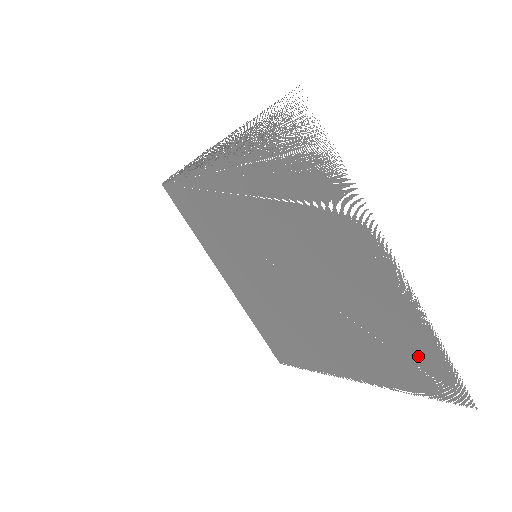
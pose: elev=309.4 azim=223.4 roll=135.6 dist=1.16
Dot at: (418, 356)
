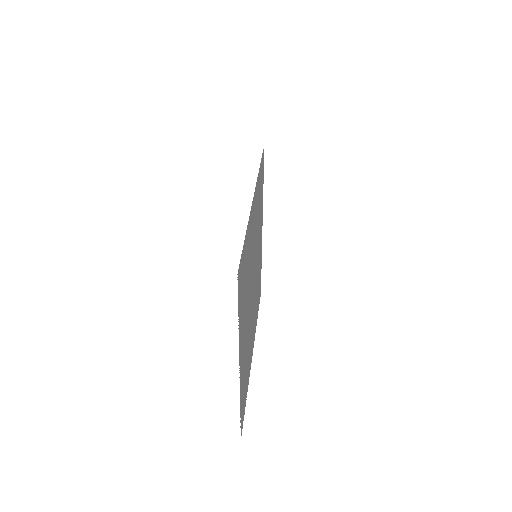
Dot at: (243, 397)
